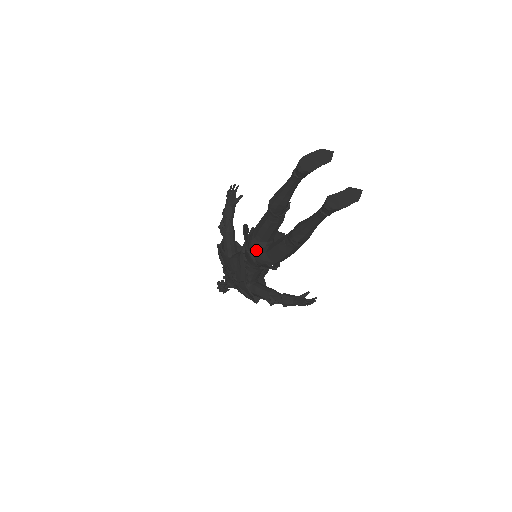
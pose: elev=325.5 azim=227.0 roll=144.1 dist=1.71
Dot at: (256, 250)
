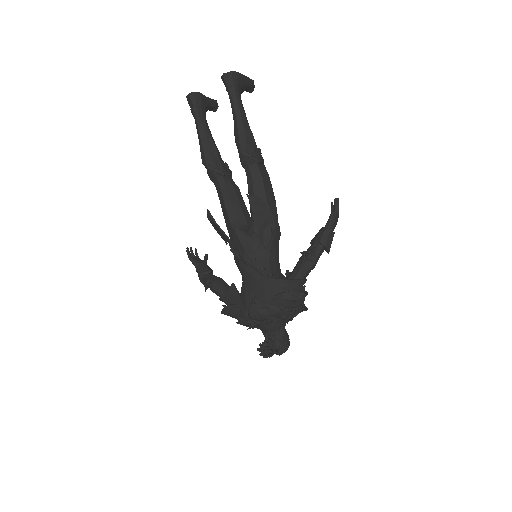
Dot at: occluded
